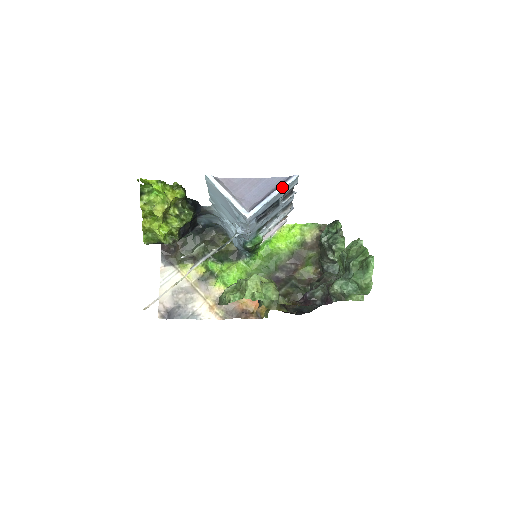
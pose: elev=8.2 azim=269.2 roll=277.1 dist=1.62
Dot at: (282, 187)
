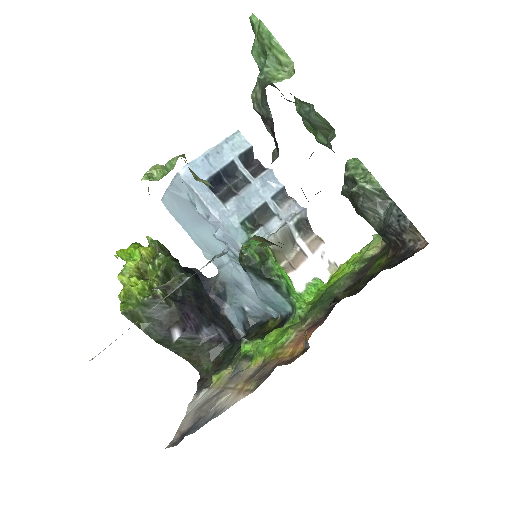
Dot at: (220, 143)
